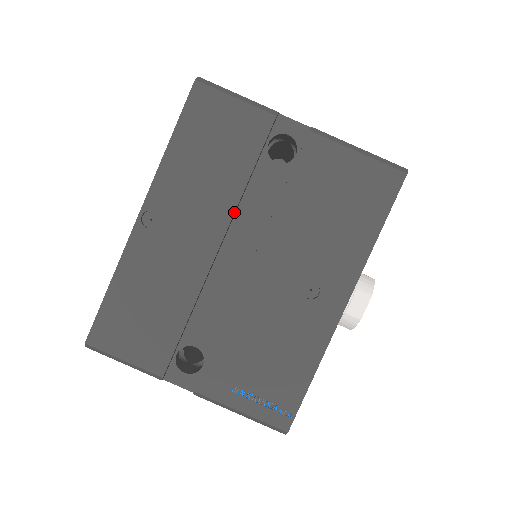
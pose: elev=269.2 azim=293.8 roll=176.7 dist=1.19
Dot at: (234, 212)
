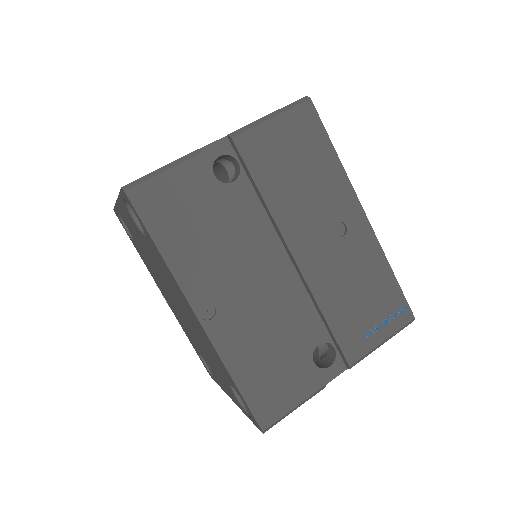
Dot at: (249, 242)
